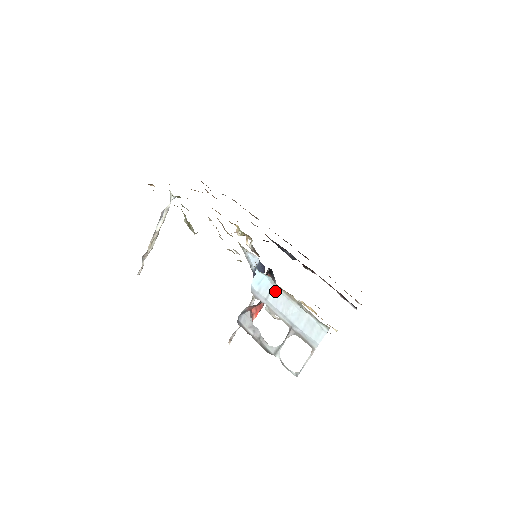
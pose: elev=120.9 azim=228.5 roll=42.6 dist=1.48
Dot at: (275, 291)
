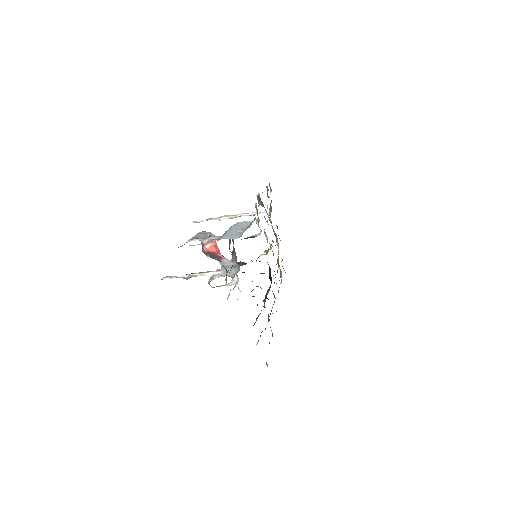
Dot at: (246, 226)
